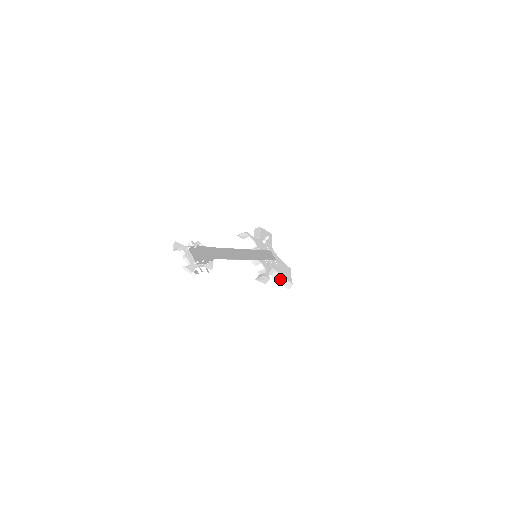
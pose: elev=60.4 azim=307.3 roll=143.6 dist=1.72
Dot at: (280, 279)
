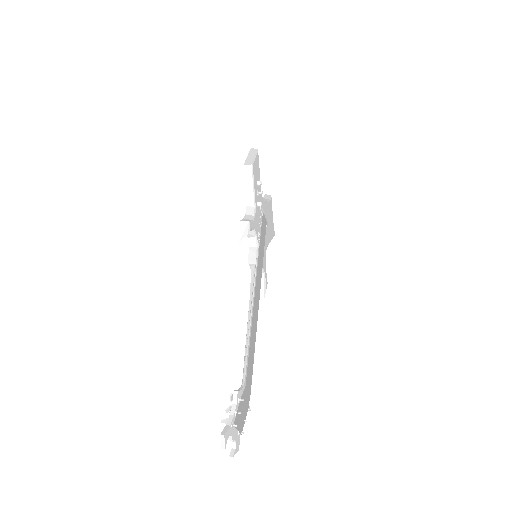
Dot at: occluded
